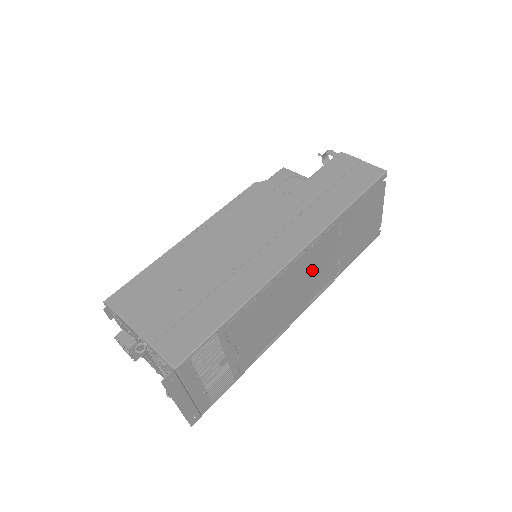
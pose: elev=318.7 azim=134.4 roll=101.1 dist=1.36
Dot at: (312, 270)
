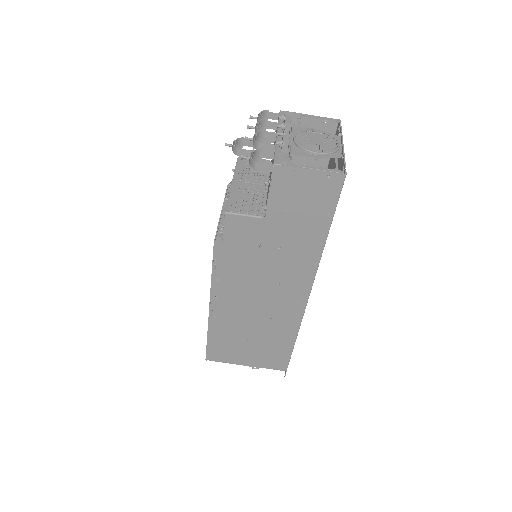
Dot at: occluded
